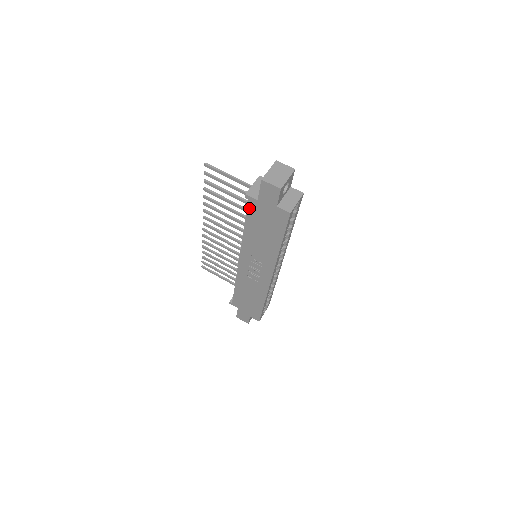
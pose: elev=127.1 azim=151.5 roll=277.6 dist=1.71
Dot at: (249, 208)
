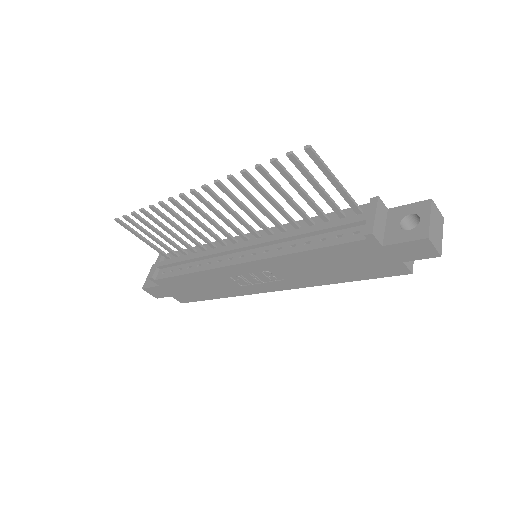
Dot at: (352, 244)
